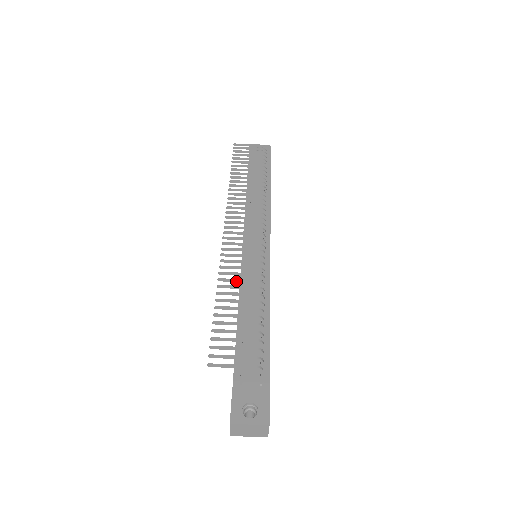
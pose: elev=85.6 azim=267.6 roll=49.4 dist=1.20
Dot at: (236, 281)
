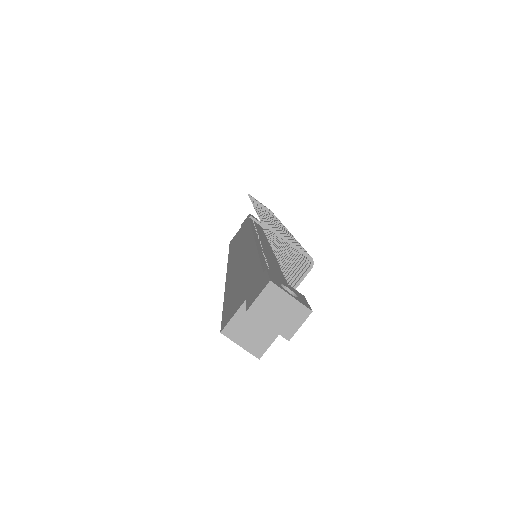
Dot at: occluded
